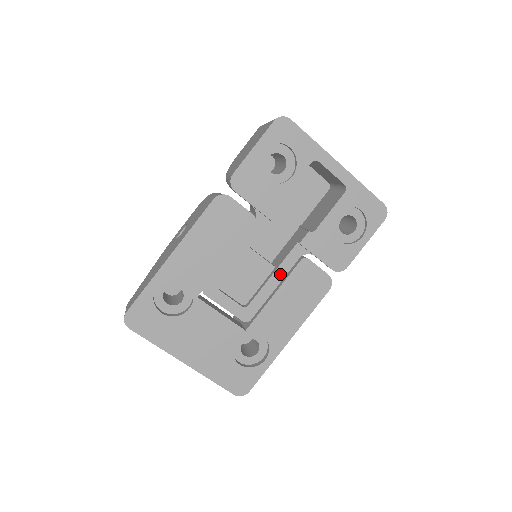
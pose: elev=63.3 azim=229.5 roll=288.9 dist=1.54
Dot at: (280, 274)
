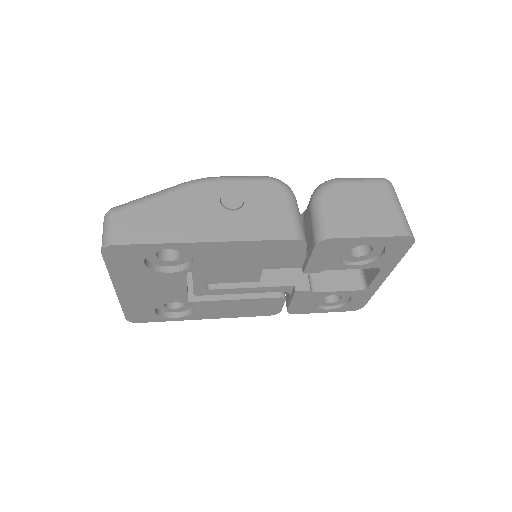
Dot at: (257, 290)
